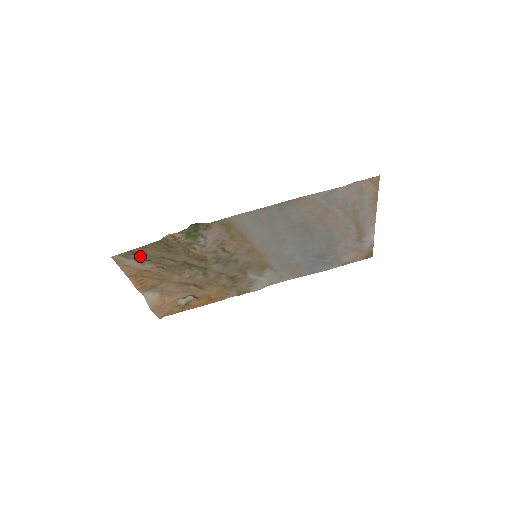
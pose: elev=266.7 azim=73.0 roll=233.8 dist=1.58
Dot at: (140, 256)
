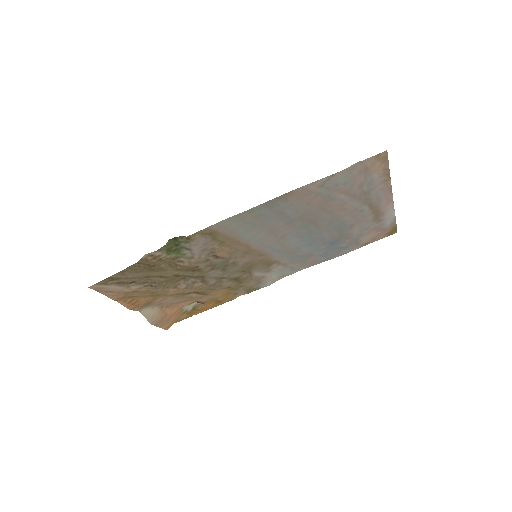
Dot at: (121, 280)
